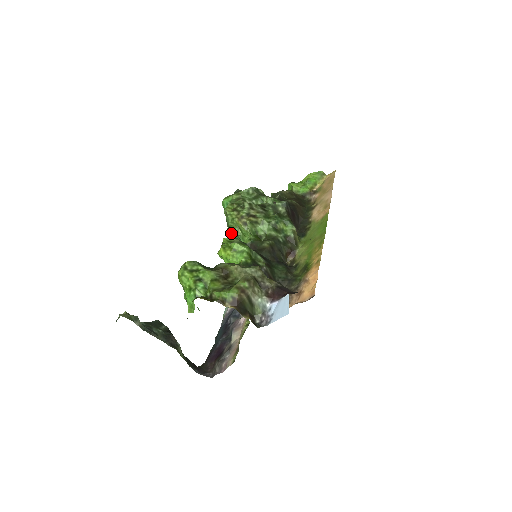
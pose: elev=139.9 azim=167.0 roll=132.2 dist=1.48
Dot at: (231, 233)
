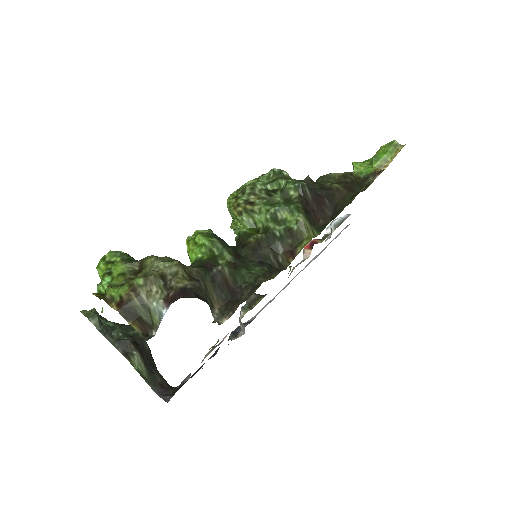
Dot at: (231, 226)
